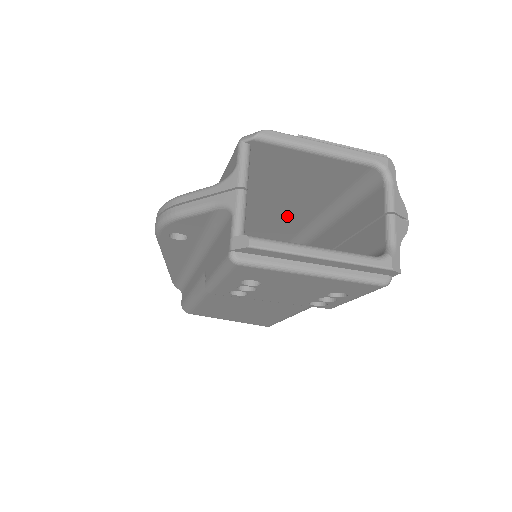
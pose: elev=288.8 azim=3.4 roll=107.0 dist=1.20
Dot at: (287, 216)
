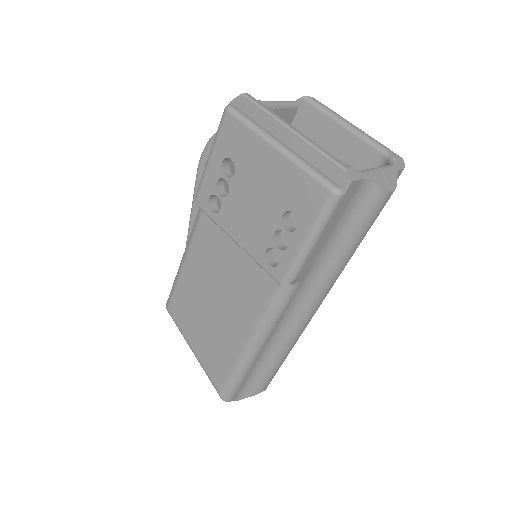
Dot at: occluded
